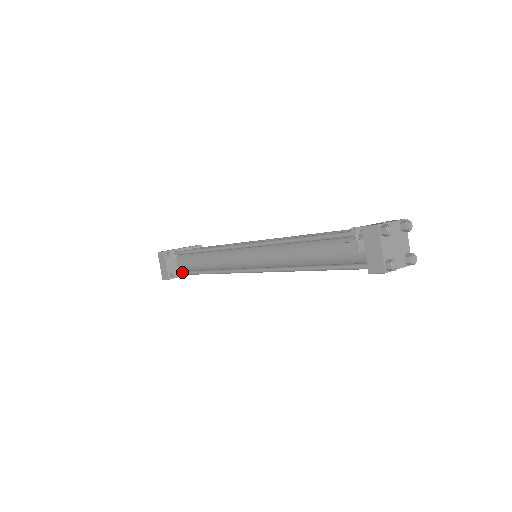
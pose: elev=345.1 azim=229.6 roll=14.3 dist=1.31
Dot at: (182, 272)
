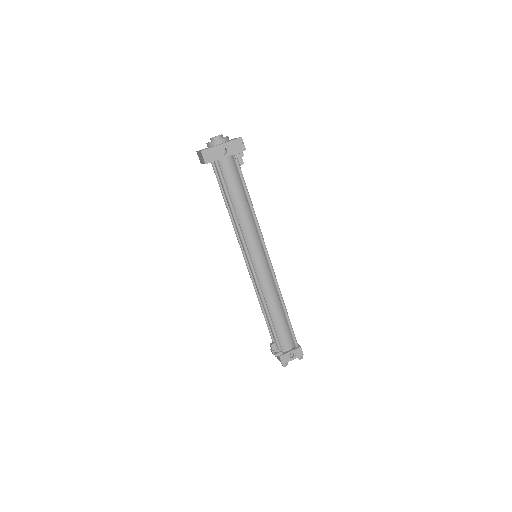
Dot at: (214, 170)
